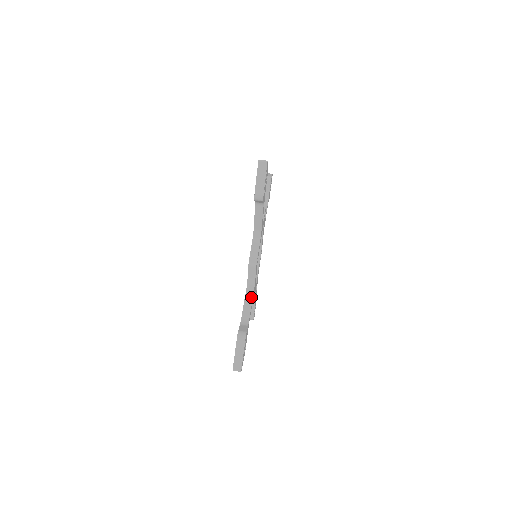
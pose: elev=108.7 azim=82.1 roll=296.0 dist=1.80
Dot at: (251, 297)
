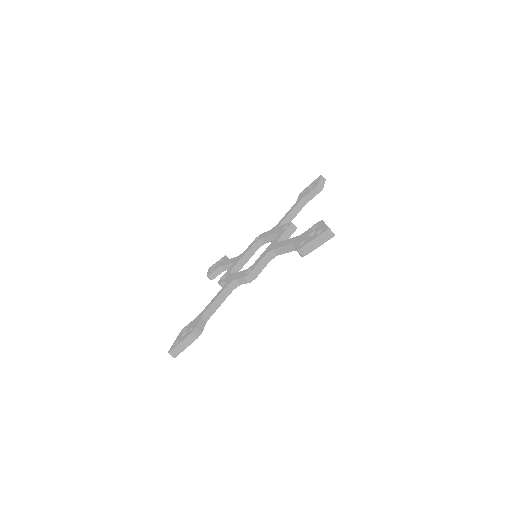
Dot at: (226, 296)
